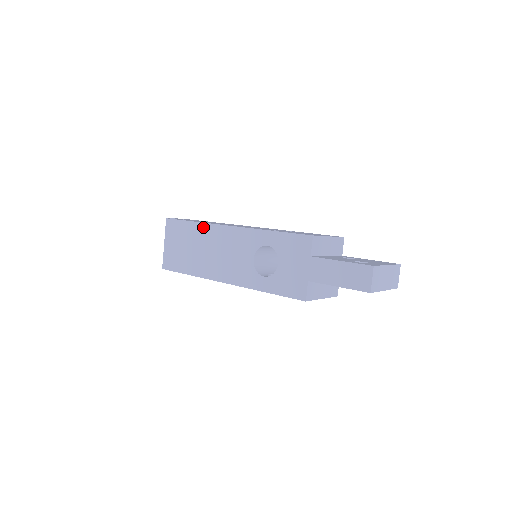
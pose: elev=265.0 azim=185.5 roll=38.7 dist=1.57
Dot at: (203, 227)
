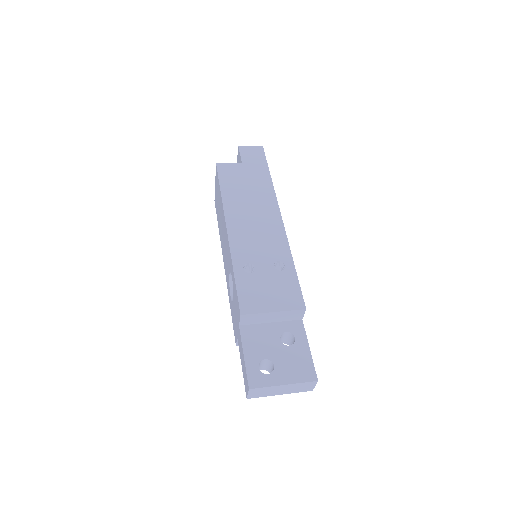
Dot at: (222, 205)
